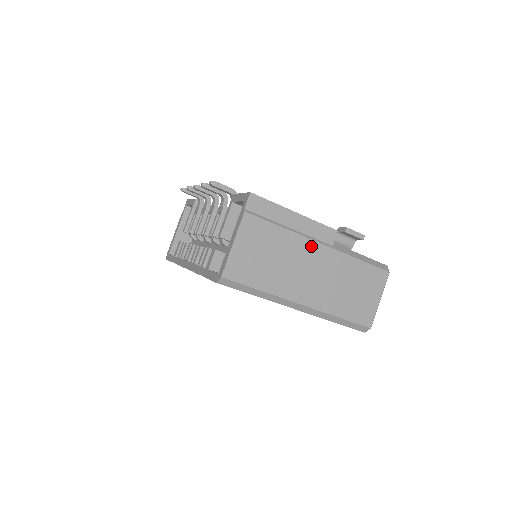
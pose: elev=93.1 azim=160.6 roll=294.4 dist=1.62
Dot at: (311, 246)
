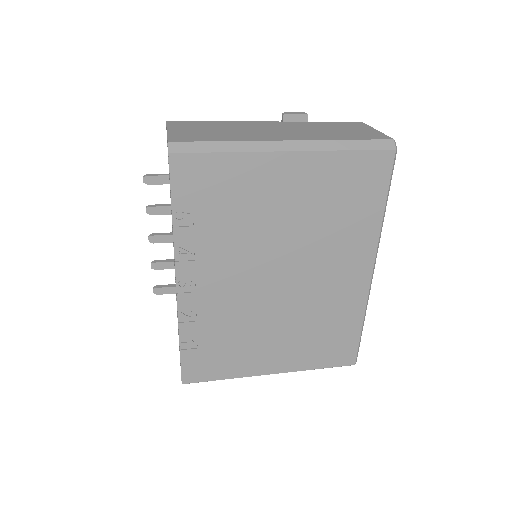
Dot at: (257, 124)
